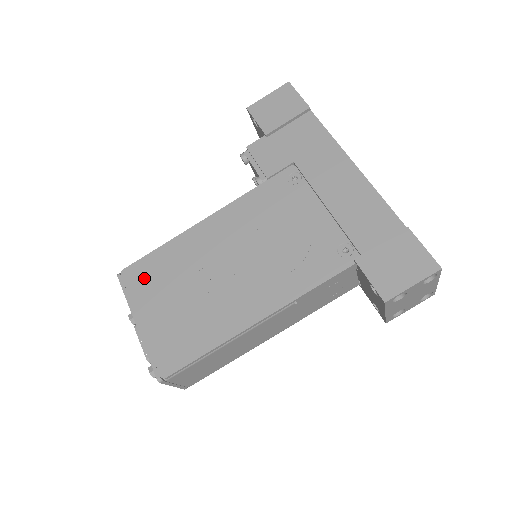
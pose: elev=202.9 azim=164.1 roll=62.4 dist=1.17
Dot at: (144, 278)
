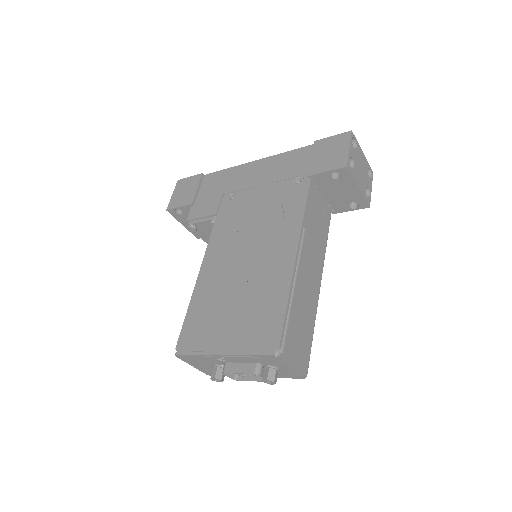
Dot at: (196, 332)
